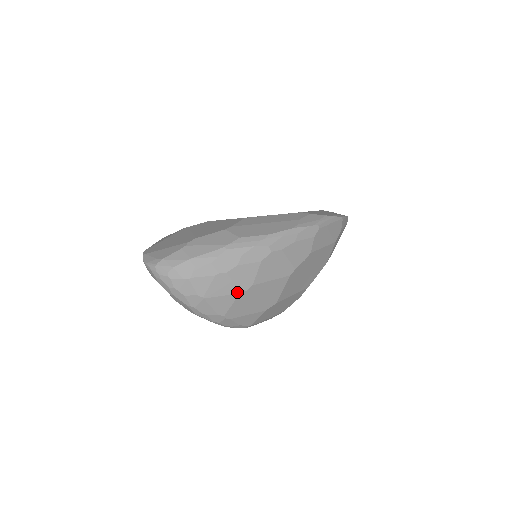
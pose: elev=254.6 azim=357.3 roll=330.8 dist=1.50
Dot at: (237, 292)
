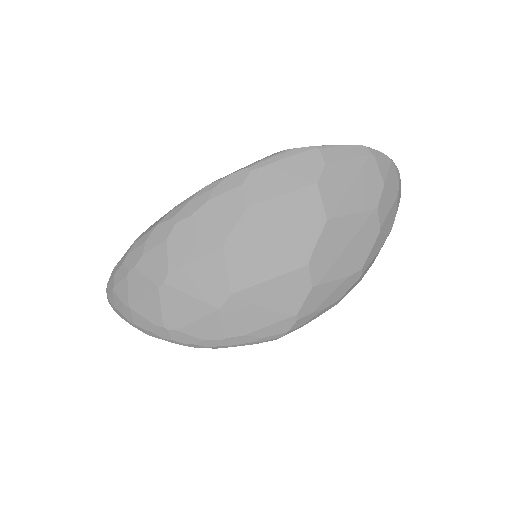
Dot at: (155, 288)
